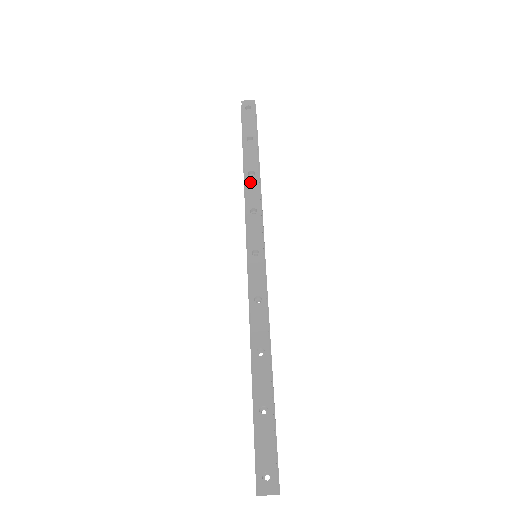
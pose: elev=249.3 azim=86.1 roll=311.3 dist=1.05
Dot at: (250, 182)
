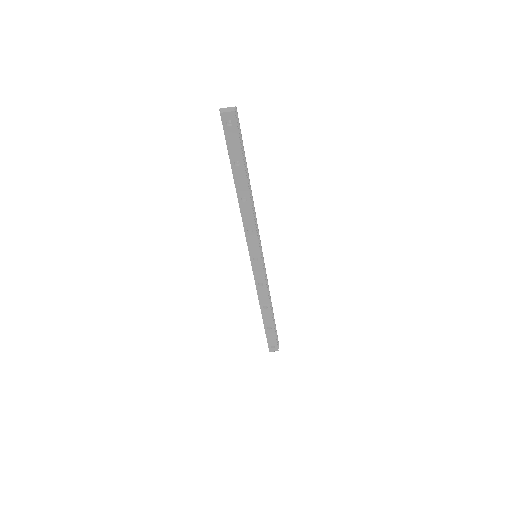
Dot at: (244, 207)
